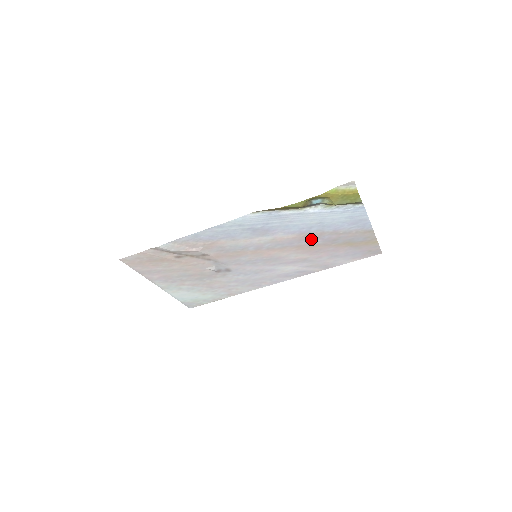
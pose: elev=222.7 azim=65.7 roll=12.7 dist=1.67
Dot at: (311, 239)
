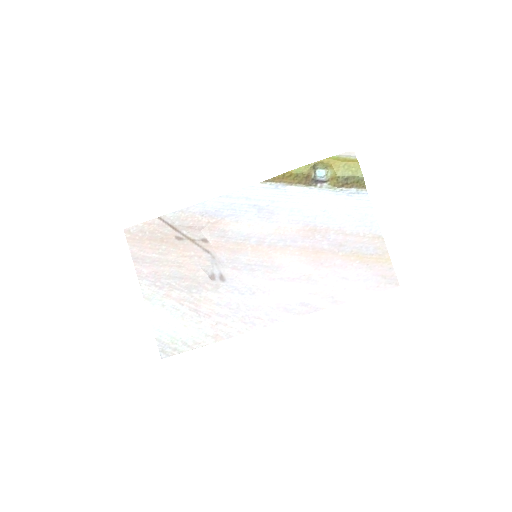
Dot at: (316, 238)
